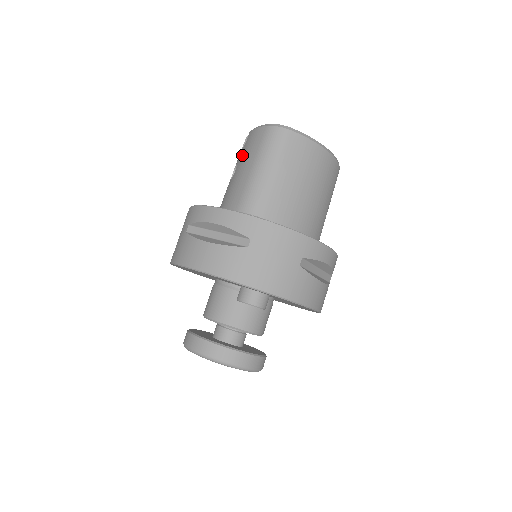
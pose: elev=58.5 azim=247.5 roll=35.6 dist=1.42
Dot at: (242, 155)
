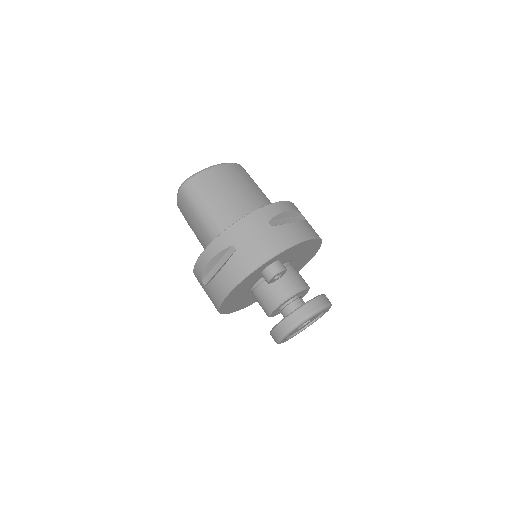
Dot at: (187, 220)
